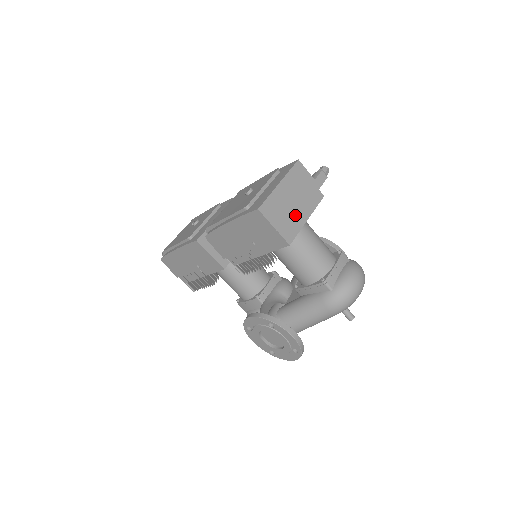
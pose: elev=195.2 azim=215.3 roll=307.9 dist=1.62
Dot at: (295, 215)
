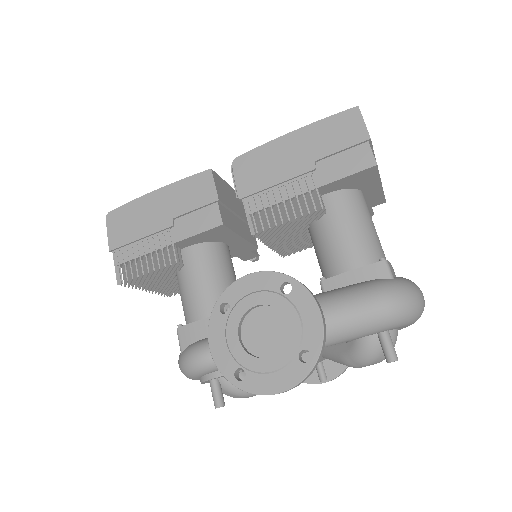
Dot at: occluded
